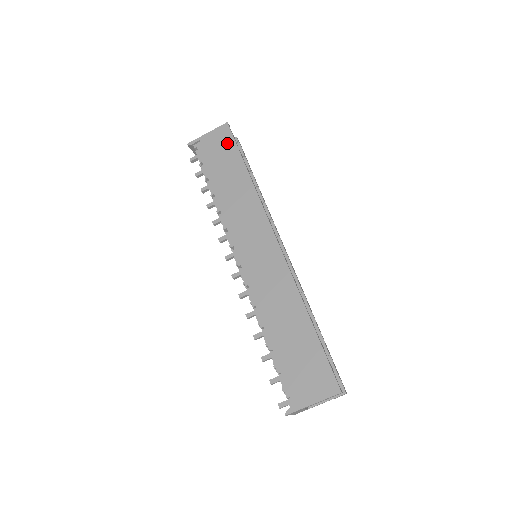
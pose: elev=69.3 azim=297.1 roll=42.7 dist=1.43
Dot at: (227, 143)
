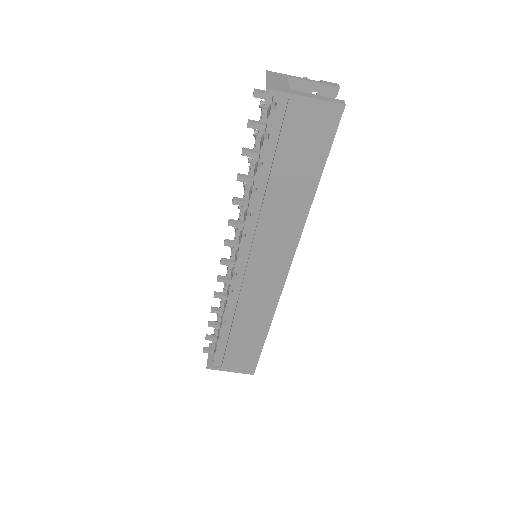
Dot at: (320, 138)
